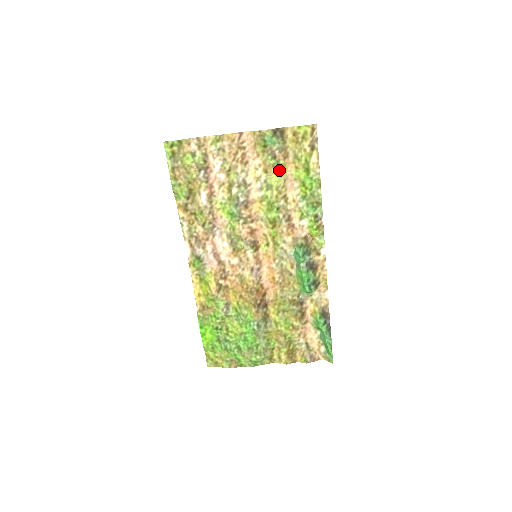
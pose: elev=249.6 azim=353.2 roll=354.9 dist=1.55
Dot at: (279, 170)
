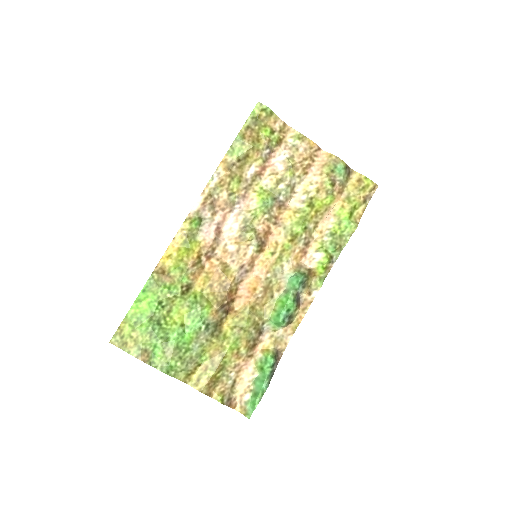
Dot at: (328, 198)
